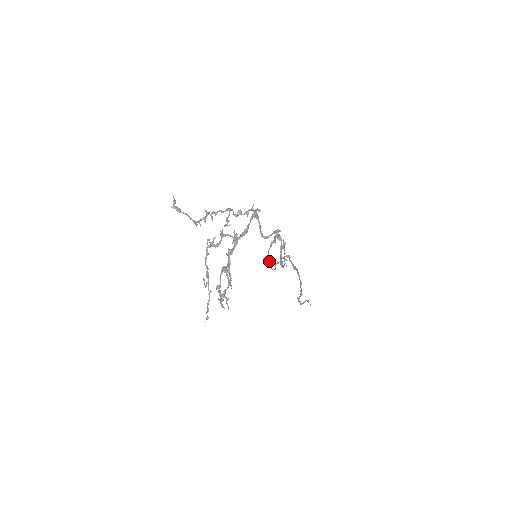
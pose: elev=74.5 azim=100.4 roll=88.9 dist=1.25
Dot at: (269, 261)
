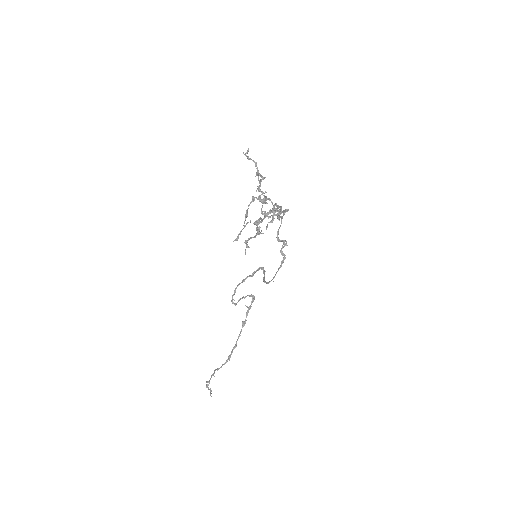
Dot at: (233, 295)
